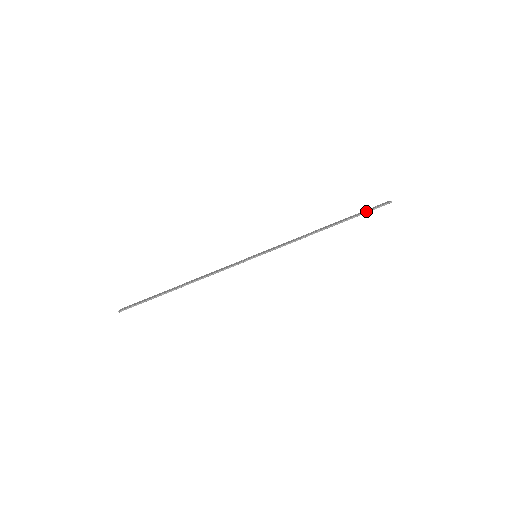
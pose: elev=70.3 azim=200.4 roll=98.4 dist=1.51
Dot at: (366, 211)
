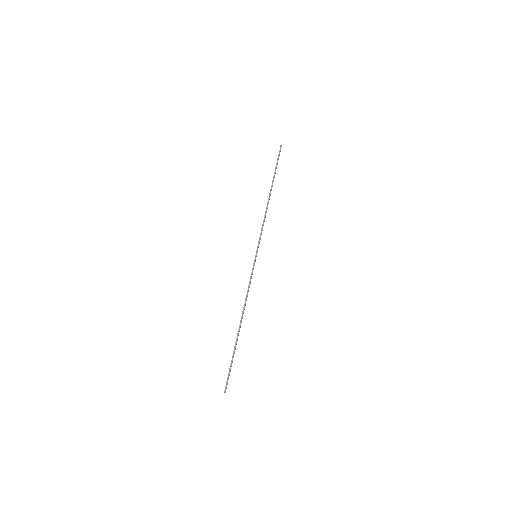
Dot at: (276, 164)
